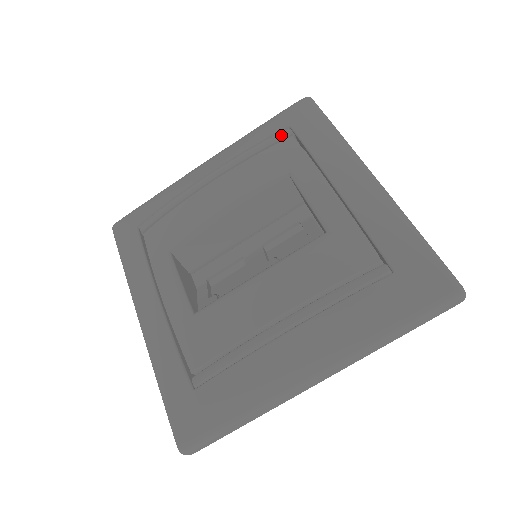
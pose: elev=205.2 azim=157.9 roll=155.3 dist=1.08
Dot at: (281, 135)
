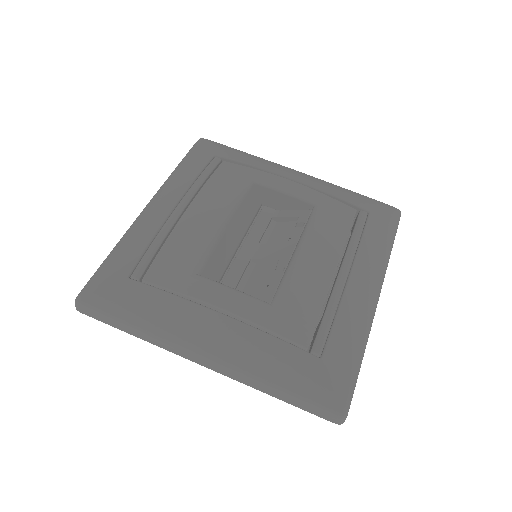
Dot at: (216, 162)
